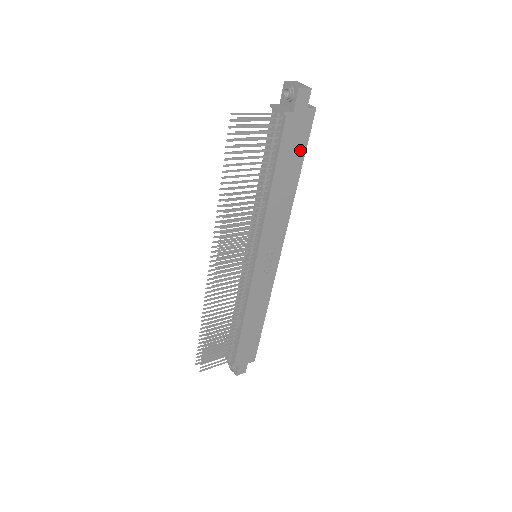
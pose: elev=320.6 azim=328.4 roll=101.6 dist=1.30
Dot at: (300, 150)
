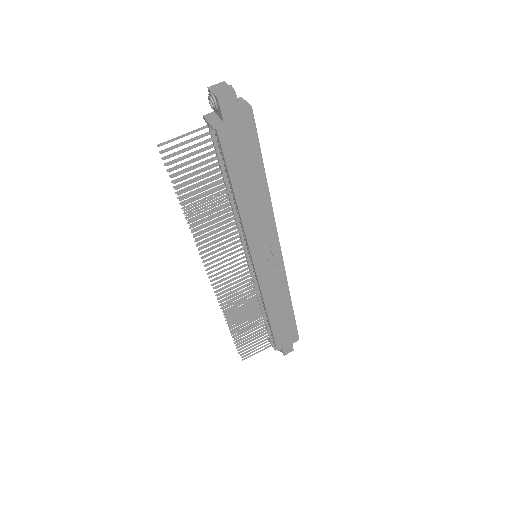
Dot at: (253, 153)
